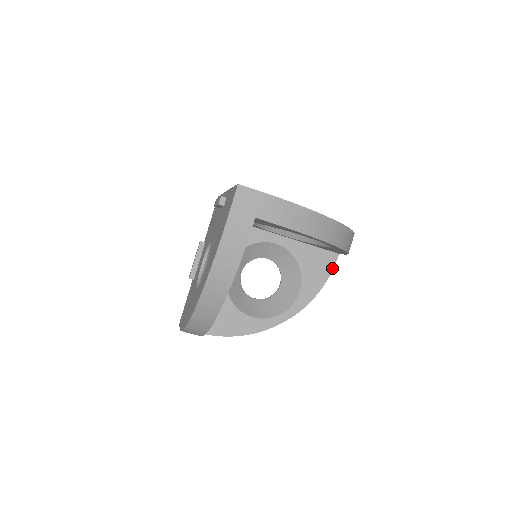
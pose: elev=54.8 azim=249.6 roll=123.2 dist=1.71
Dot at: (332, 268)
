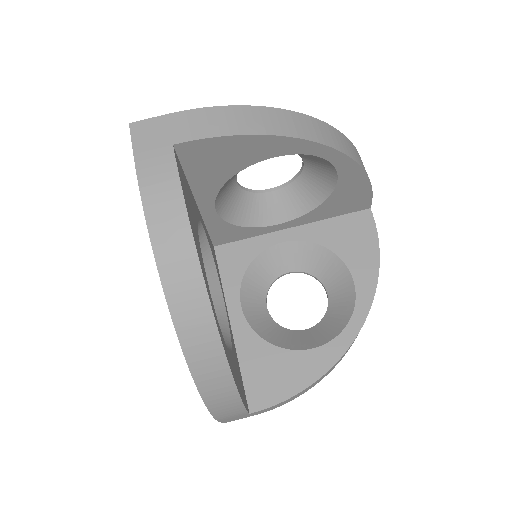
Dot at: (246, 407)
